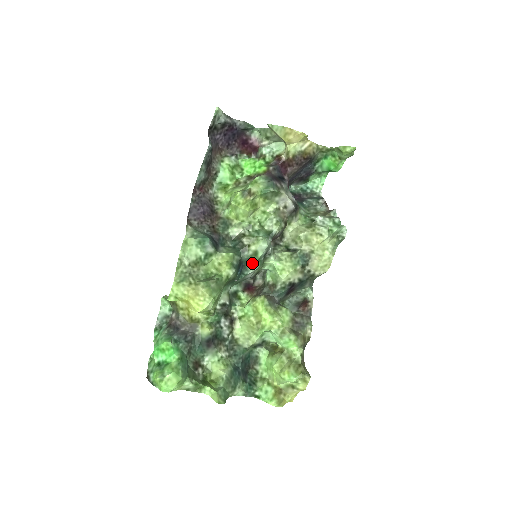
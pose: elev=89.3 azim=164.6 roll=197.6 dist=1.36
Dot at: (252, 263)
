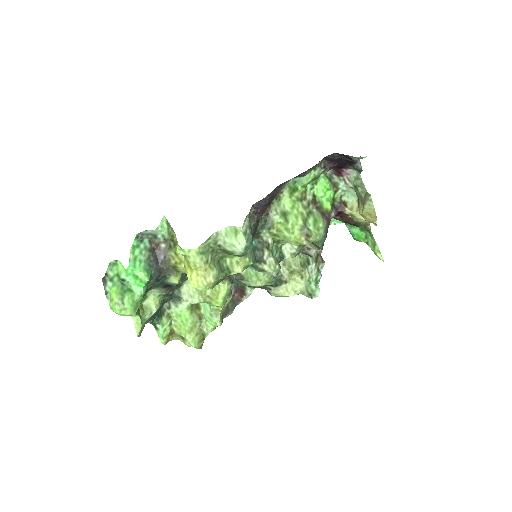
Dot at: (252, 268)
